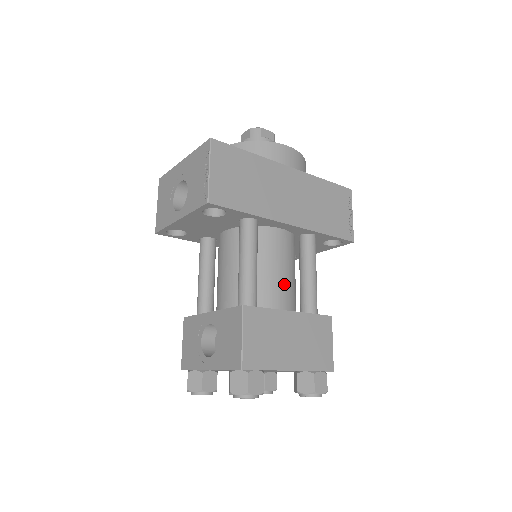
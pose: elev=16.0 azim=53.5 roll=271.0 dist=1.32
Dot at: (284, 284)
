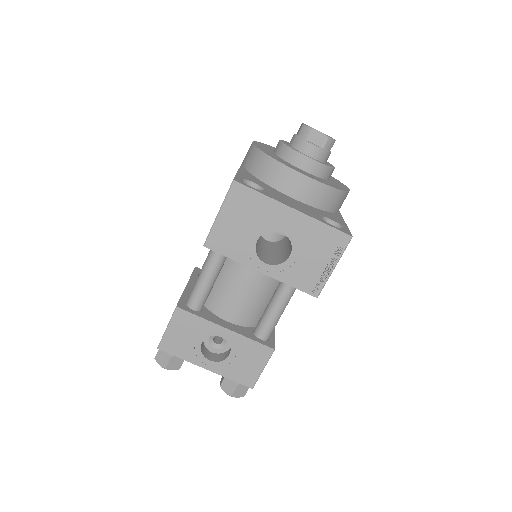
Dot at: occluded
